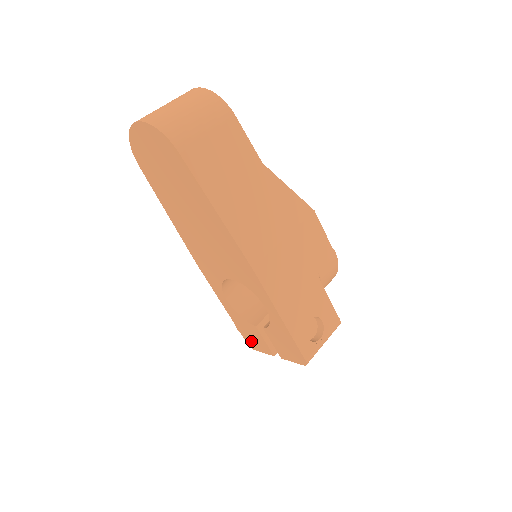
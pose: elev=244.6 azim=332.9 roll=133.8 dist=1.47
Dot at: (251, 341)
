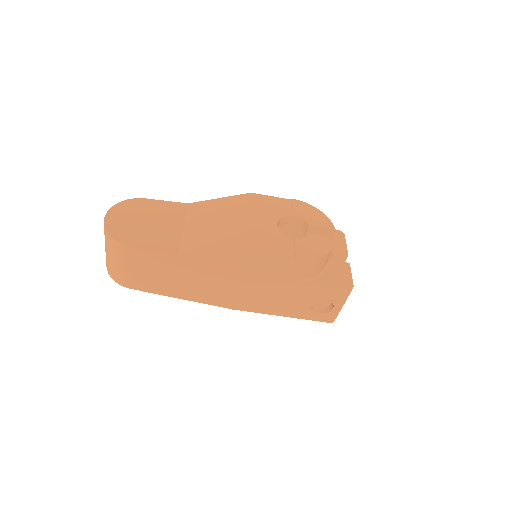
Dot at: occluded
